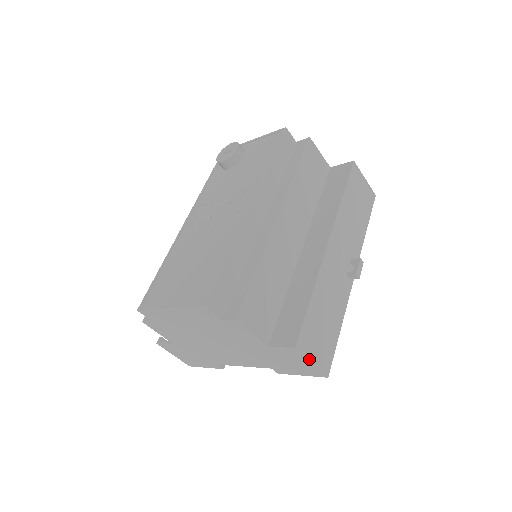
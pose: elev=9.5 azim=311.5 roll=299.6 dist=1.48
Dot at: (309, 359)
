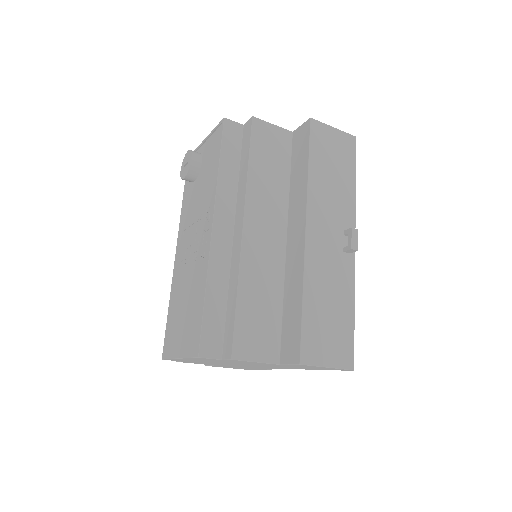
Dot at: (322, 366)
